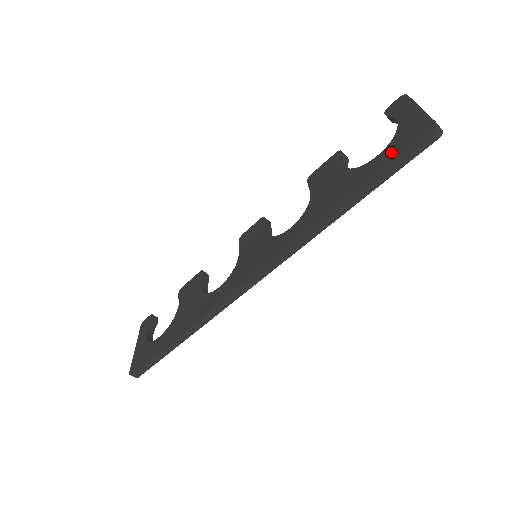
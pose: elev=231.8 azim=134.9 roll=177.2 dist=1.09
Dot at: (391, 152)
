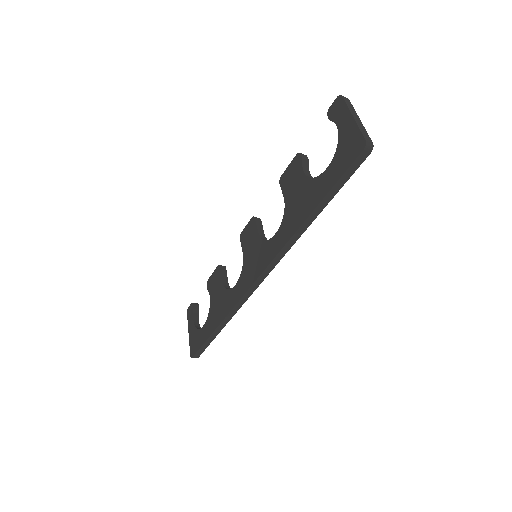
Dot at: (336, 167)
